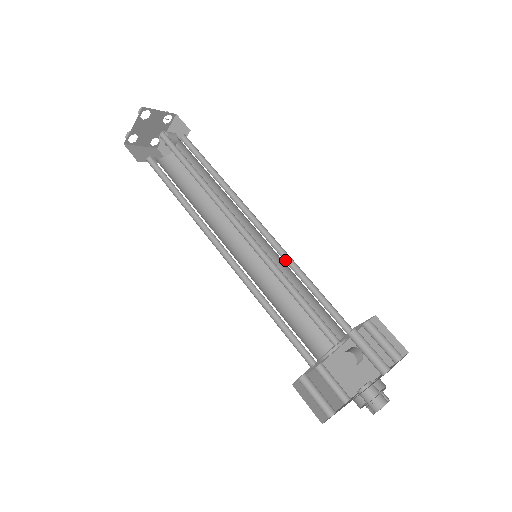
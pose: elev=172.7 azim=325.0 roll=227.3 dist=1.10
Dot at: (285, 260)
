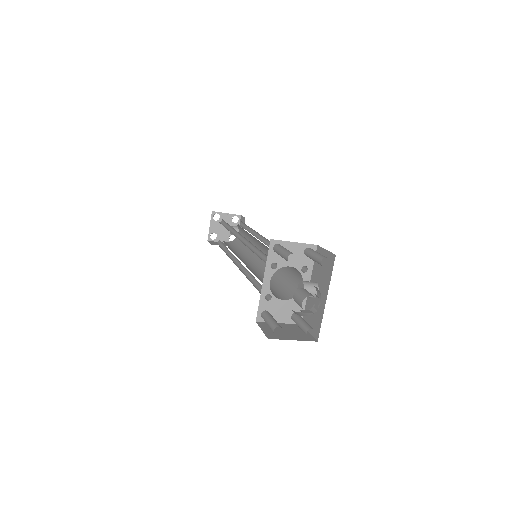
Dot at: occluded
